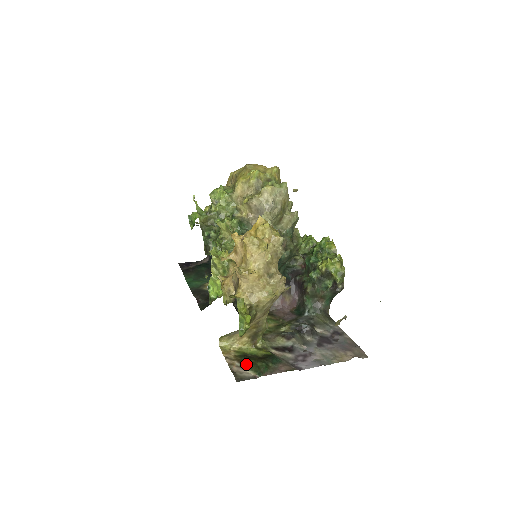
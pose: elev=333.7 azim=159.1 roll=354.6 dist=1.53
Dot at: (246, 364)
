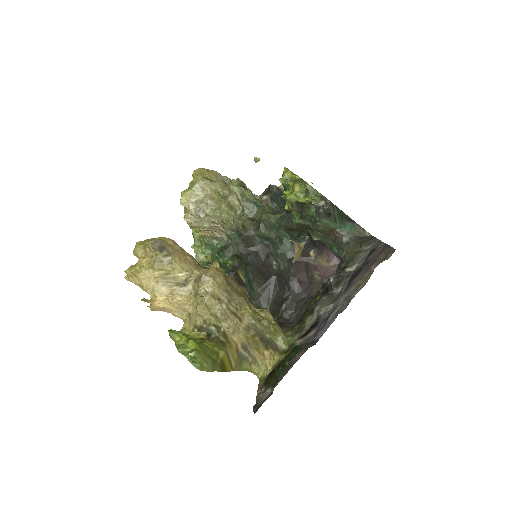
Dot at: (267, 383)
